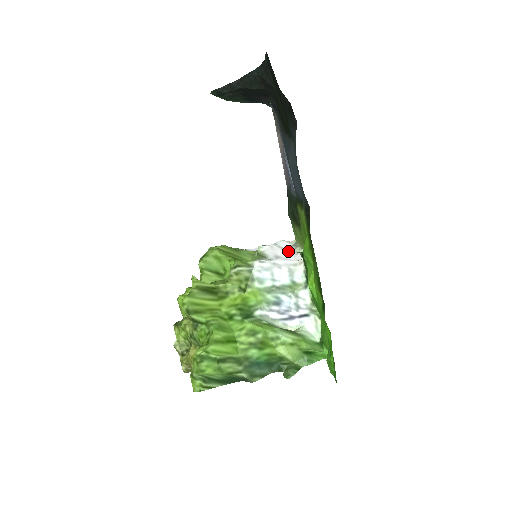
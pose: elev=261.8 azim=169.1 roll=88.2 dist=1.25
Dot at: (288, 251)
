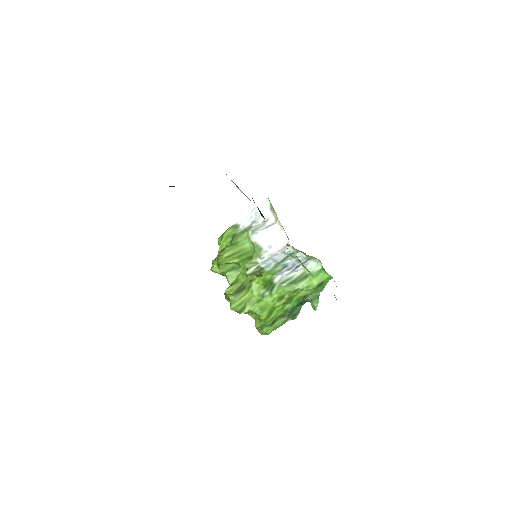
Dot at: (273, 233)
